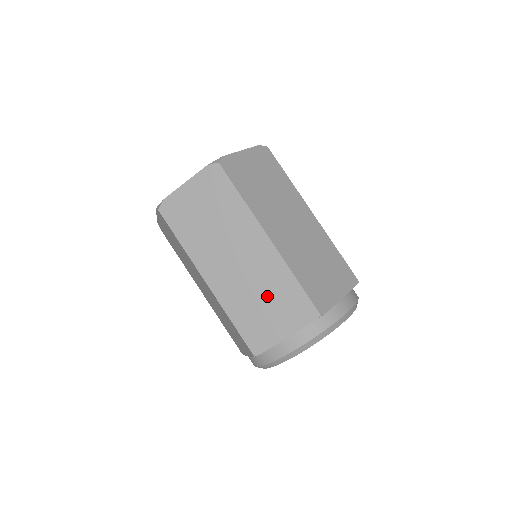
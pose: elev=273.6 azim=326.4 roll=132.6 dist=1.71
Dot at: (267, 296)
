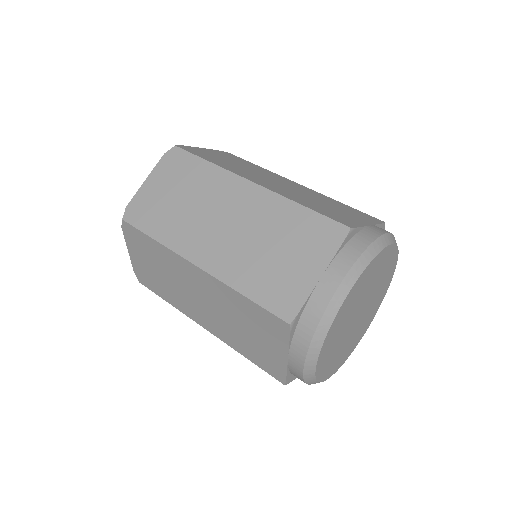
Dot at: (275, 241)
